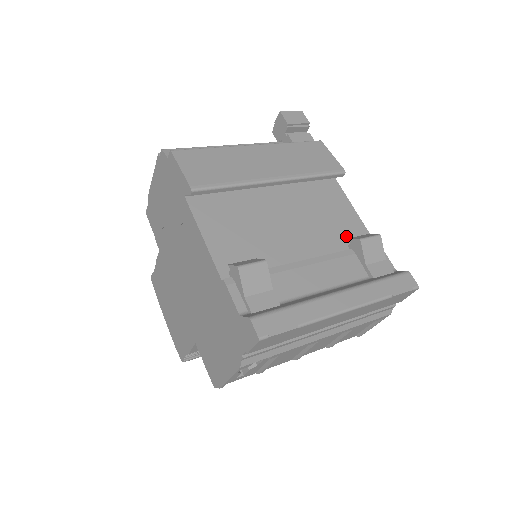
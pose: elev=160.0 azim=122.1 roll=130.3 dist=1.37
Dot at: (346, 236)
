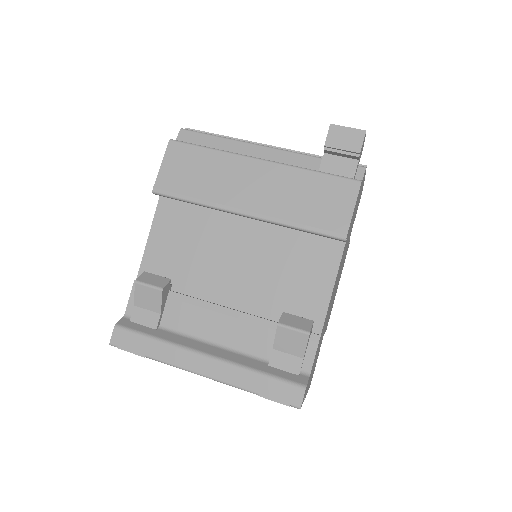
Dot at: (291, 307)
